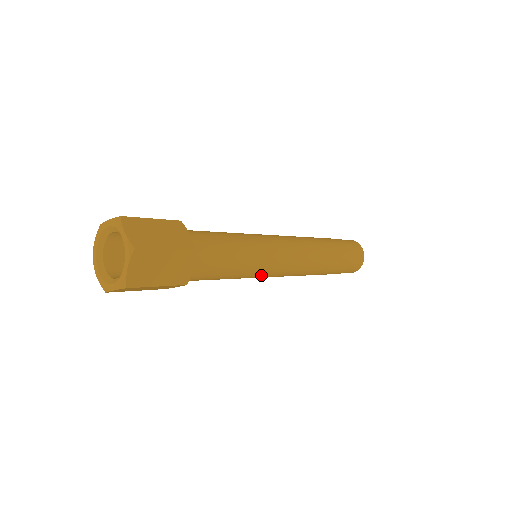
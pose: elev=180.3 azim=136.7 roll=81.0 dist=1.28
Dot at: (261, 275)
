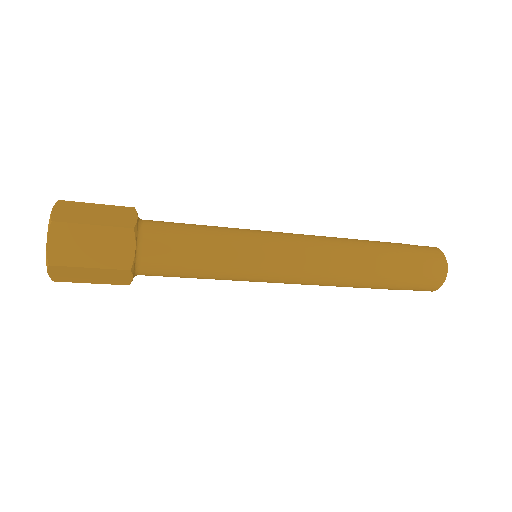
Dot at: (256, 275)
